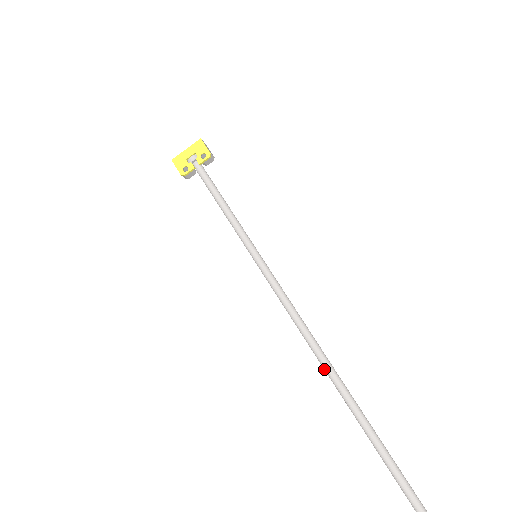
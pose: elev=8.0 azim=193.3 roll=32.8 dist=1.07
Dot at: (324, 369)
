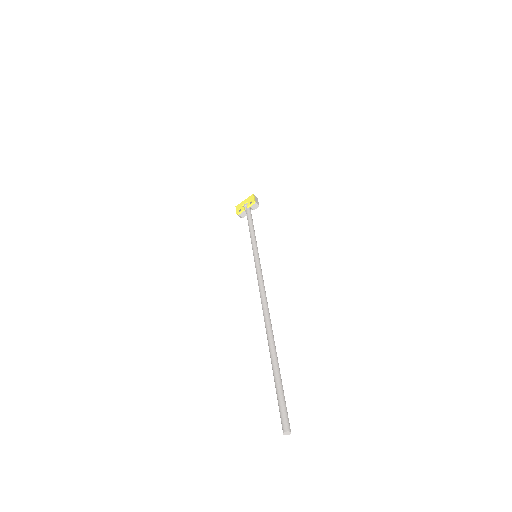
Dot at: (265, 323)
